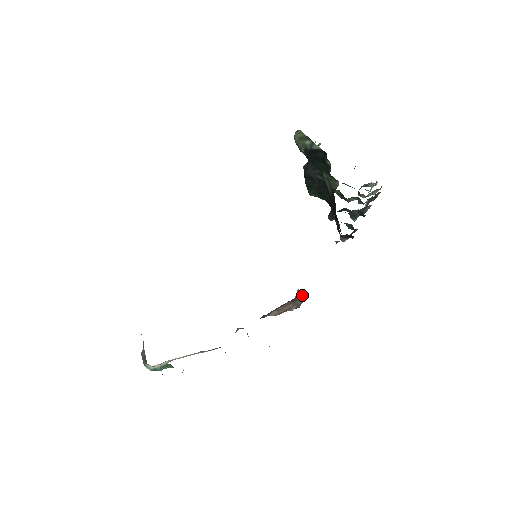
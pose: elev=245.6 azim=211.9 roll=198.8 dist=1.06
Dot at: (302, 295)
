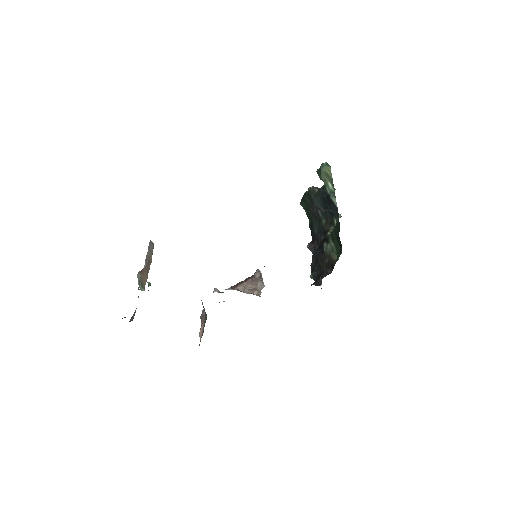
Dot at: (260, 276)
